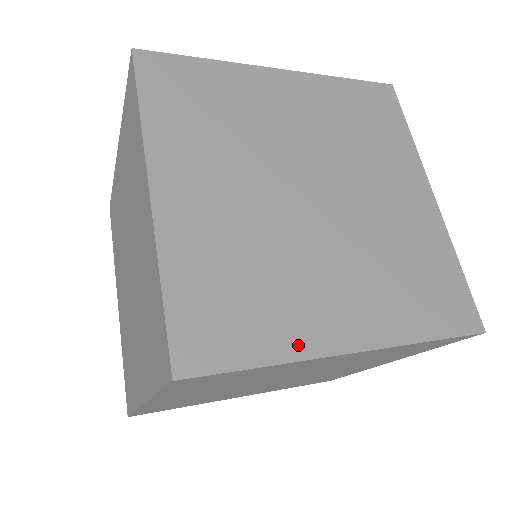
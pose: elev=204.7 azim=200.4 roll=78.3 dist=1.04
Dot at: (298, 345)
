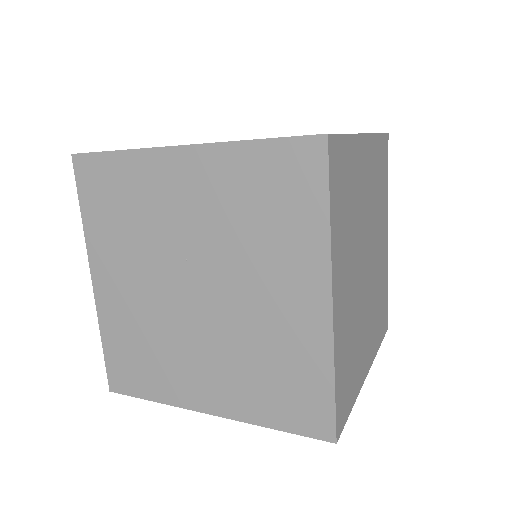
Dot at: (359, 383)
